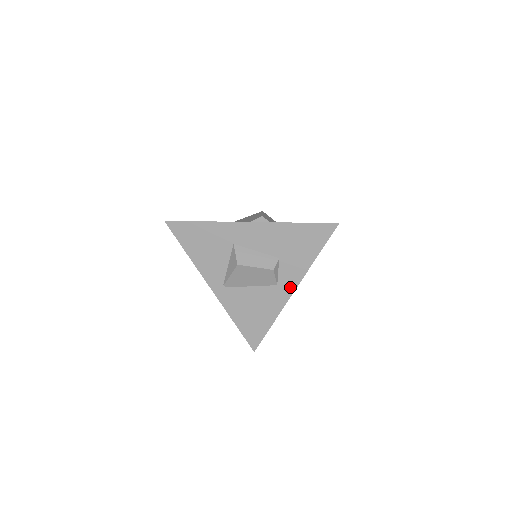
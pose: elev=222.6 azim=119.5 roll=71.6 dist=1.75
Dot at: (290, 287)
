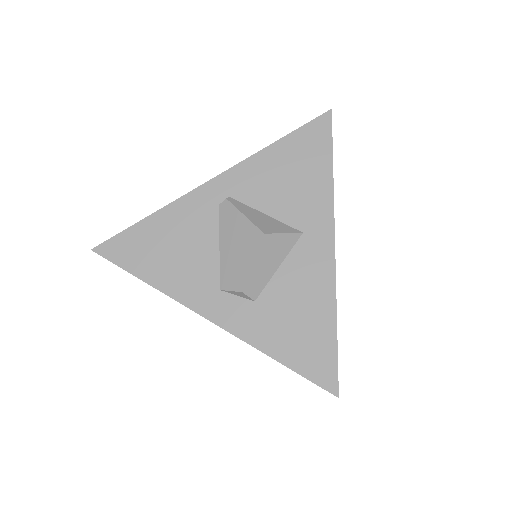
Dot at: occluded
